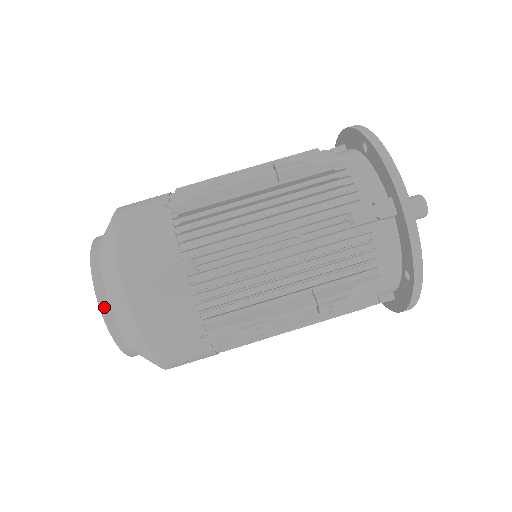
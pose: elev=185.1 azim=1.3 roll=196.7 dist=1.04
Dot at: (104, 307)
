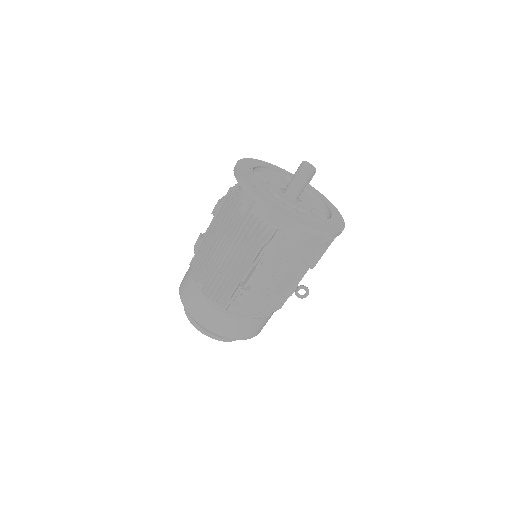
Dot at: (193, 323)
